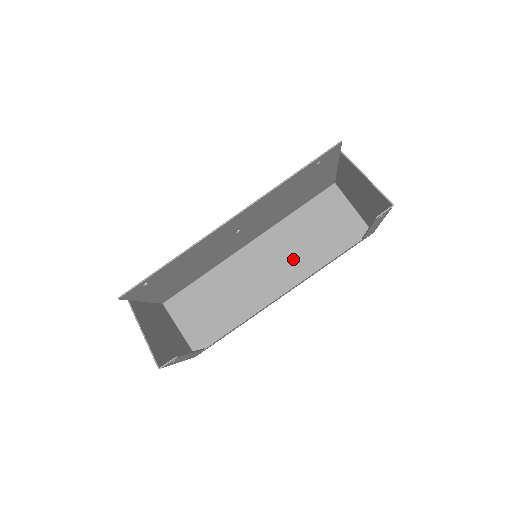
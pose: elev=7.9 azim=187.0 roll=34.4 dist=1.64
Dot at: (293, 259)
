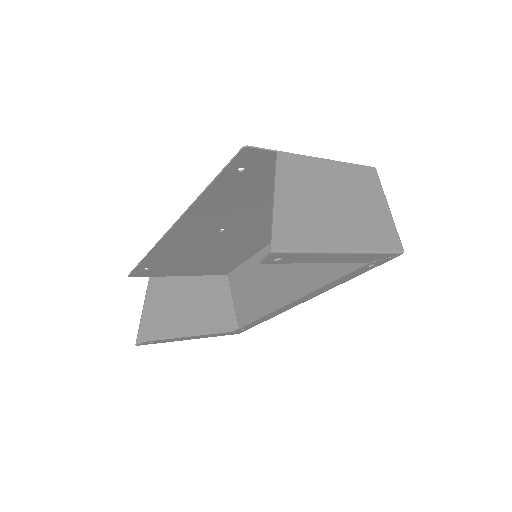
Dot at: (317, 263)
